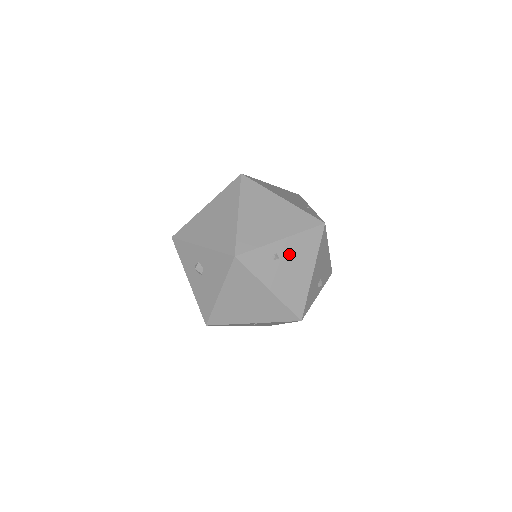
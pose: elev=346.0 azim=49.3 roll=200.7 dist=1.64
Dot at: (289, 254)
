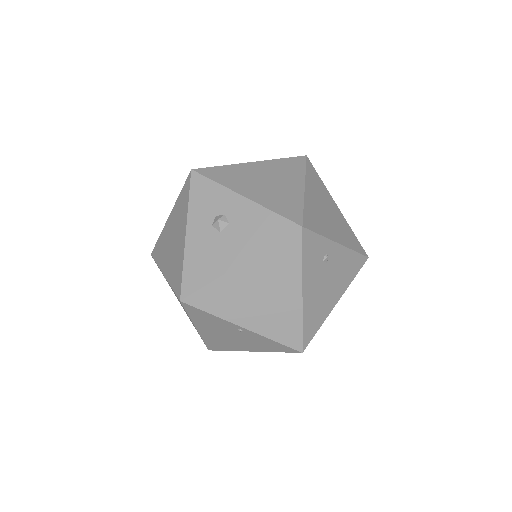
Dot at: (335, 265)
